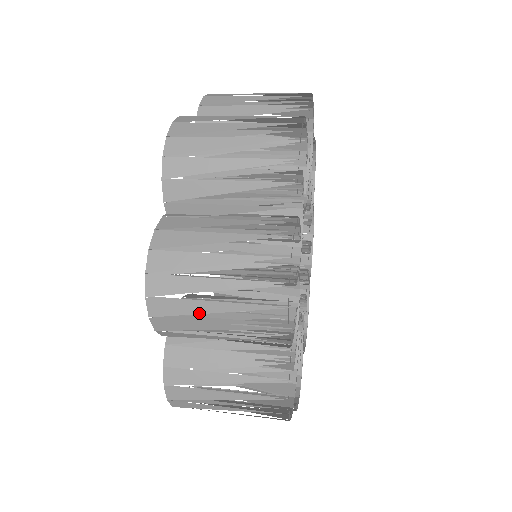
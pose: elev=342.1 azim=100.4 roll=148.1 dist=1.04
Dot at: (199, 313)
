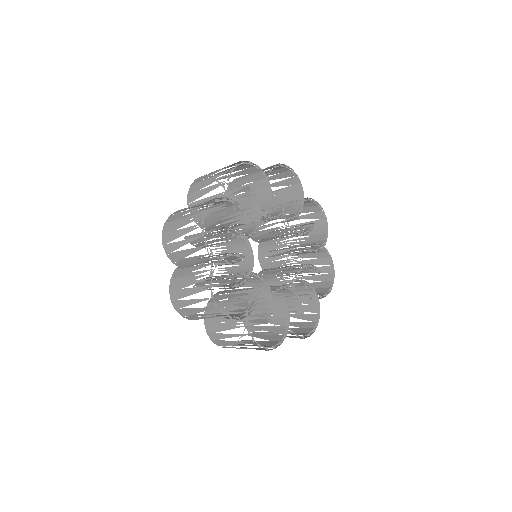
Dot at: occluded
